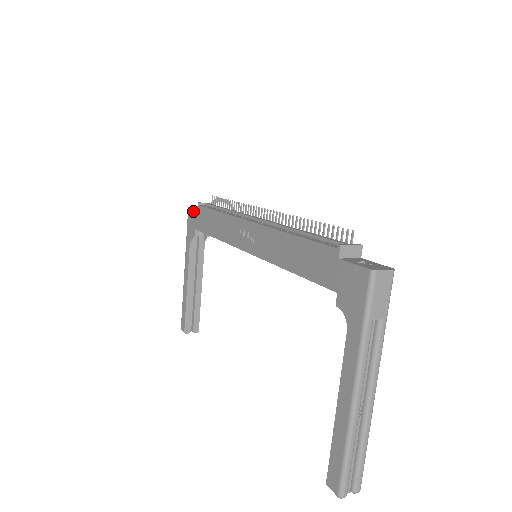
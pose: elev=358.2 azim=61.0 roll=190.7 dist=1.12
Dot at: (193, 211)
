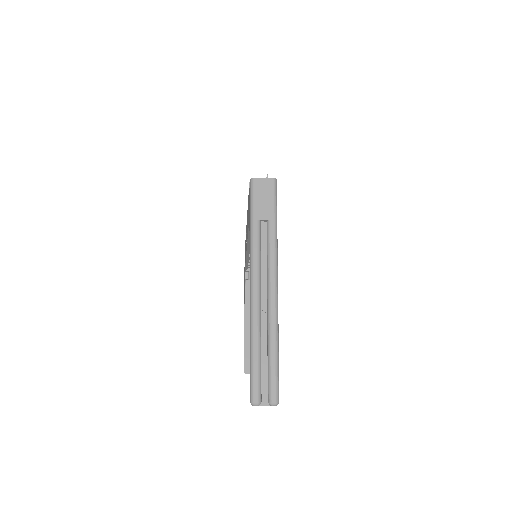
Dot at: occluded
